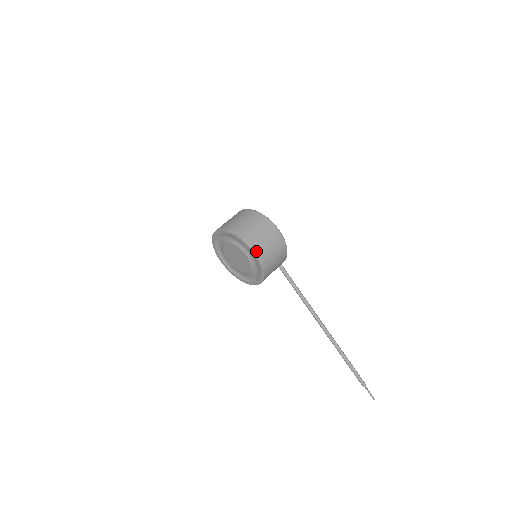
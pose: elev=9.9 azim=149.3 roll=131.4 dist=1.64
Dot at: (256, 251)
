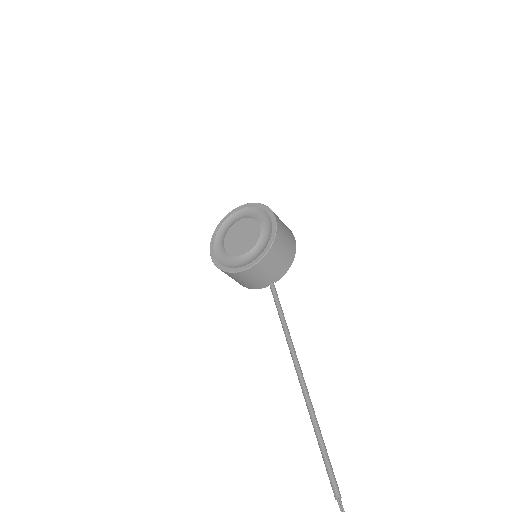
Dot at: (276, 218)
